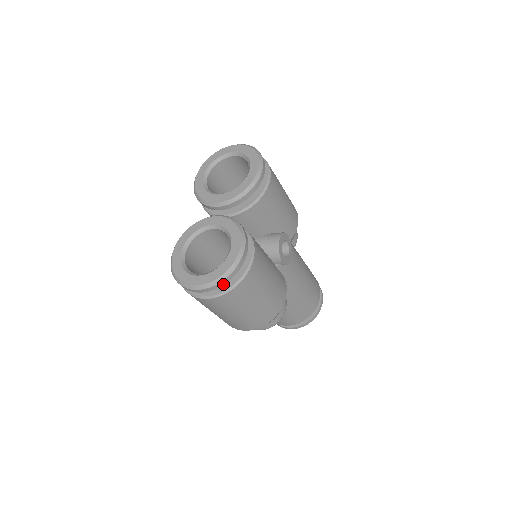
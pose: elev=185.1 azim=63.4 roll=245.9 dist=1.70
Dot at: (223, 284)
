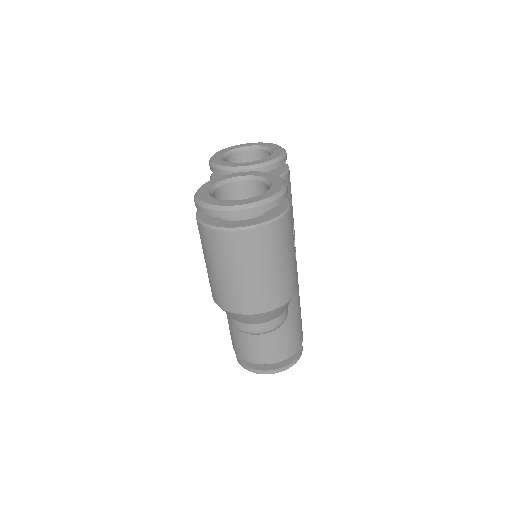
Dot at: (267, 209)
